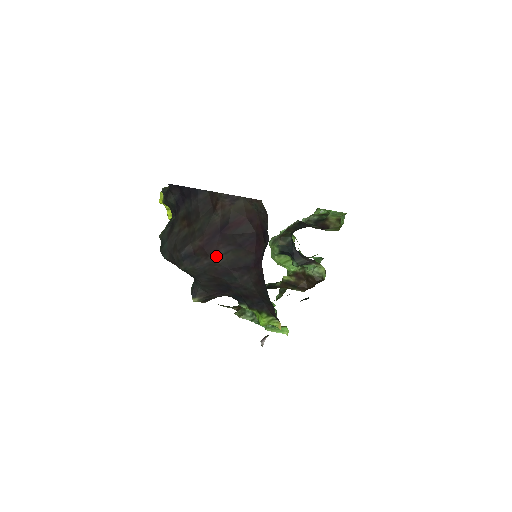
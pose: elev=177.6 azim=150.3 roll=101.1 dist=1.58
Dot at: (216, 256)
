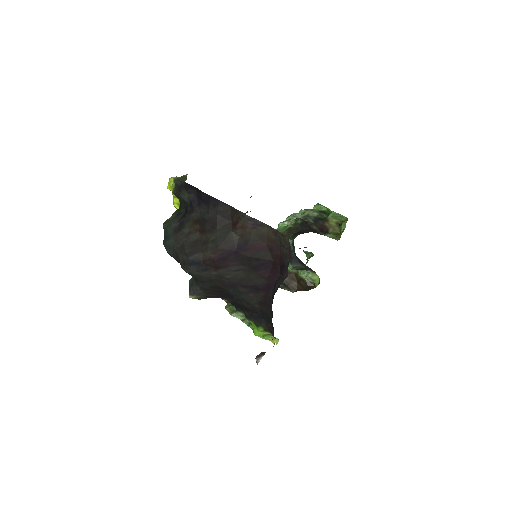
Dot at: (226, 271)
